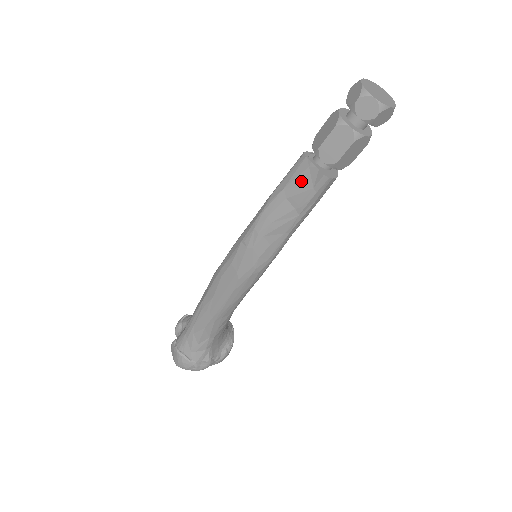
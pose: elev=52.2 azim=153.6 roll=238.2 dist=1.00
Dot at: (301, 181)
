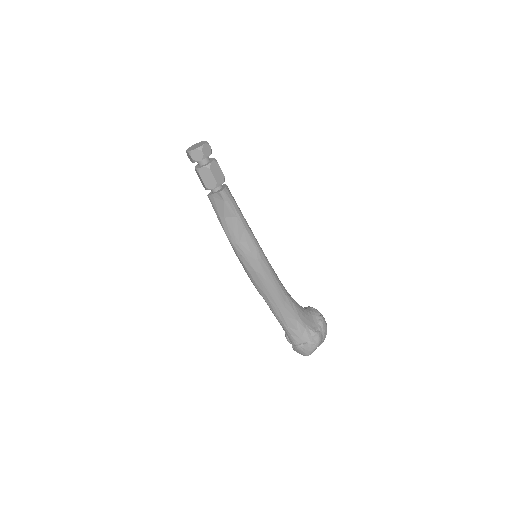
Dot at: (219, 205)
